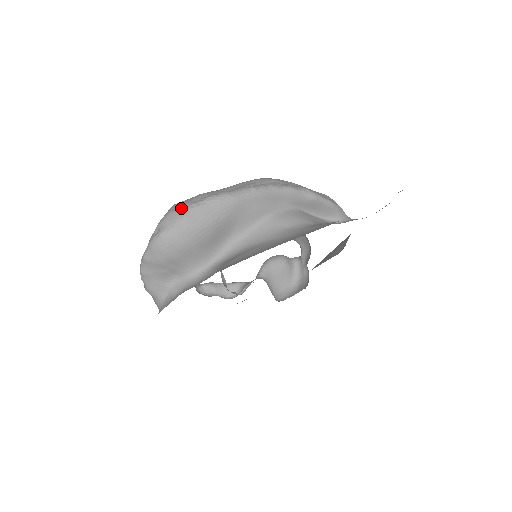
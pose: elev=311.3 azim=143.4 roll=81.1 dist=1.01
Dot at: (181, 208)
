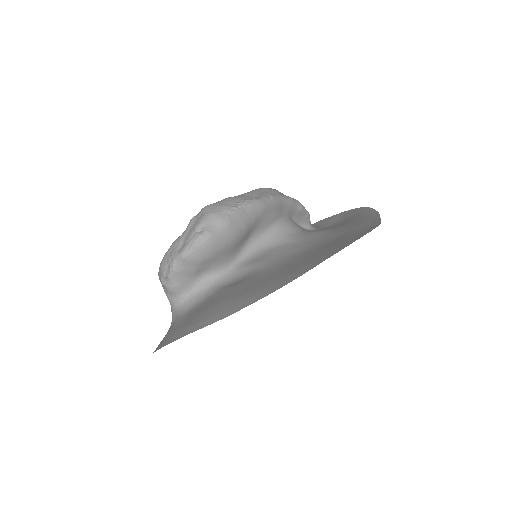
Dot at: (223, 210)
